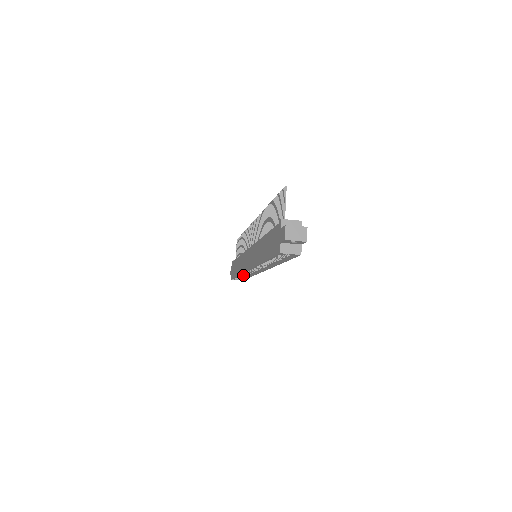
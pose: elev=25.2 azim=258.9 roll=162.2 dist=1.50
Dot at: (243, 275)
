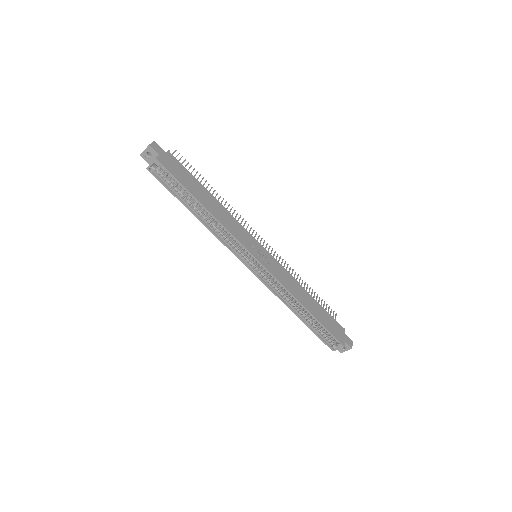
Dot at: occluded
